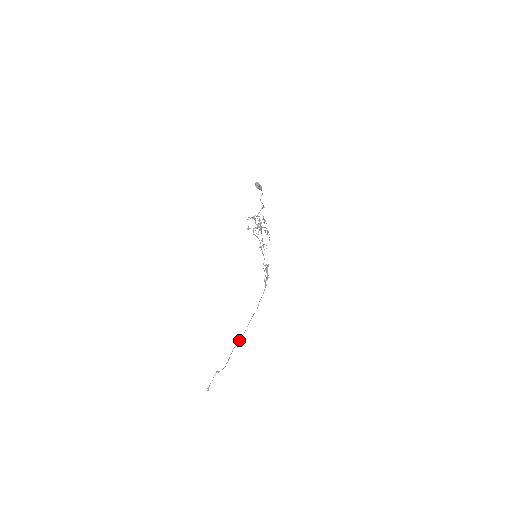
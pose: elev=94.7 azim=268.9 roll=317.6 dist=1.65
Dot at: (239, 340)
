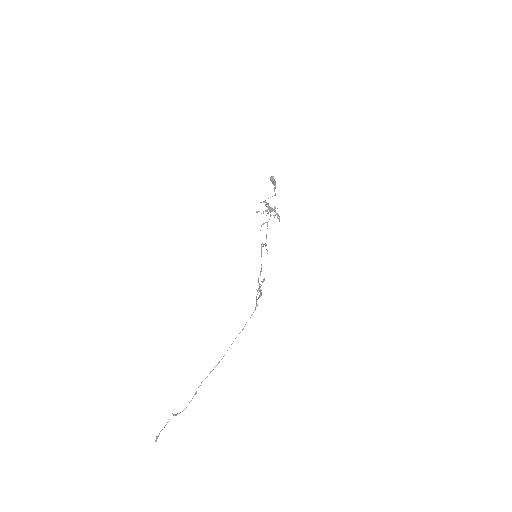
Dot at: occluded
